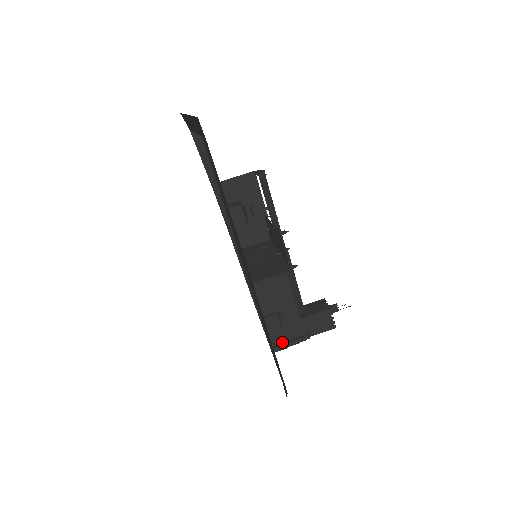
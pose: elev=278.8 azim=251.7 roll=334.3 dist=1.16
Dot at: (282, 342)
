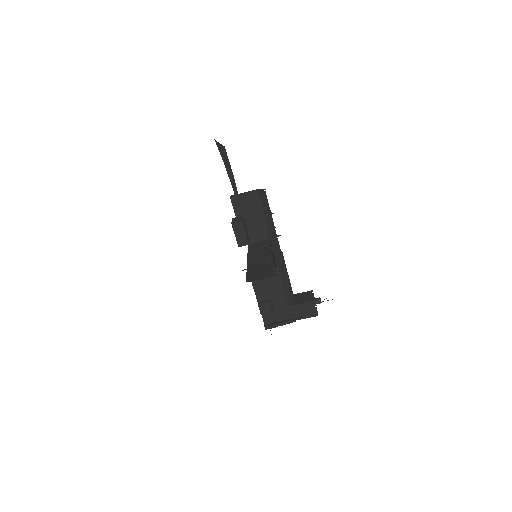
Dot at: (273, 322)
